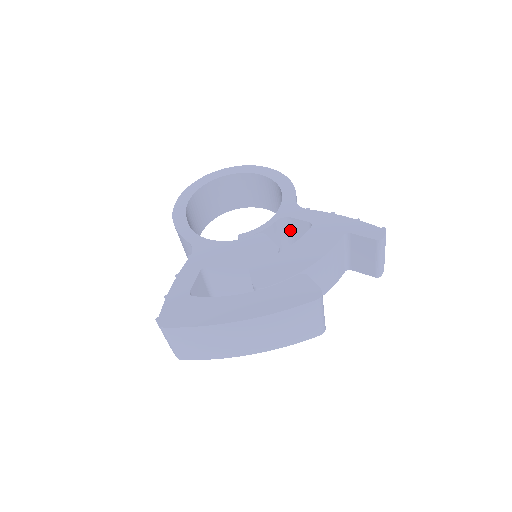
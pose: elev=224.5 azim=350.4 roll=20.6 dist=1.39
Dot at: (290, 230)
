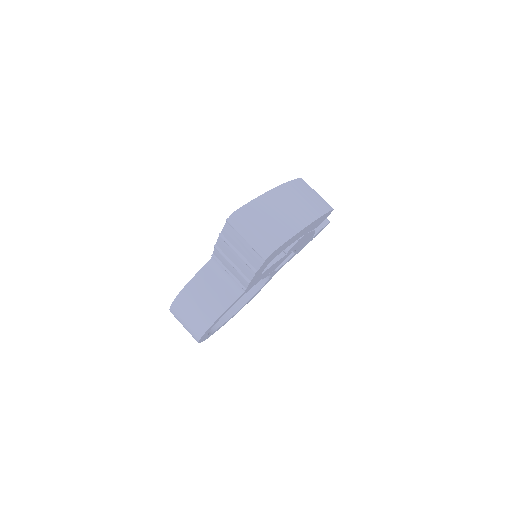
Dot at: occluded
